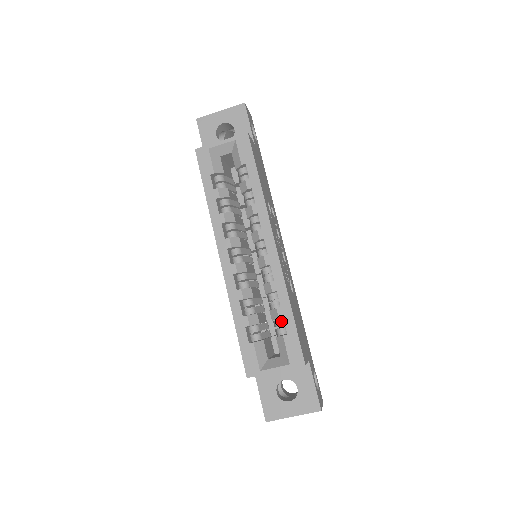
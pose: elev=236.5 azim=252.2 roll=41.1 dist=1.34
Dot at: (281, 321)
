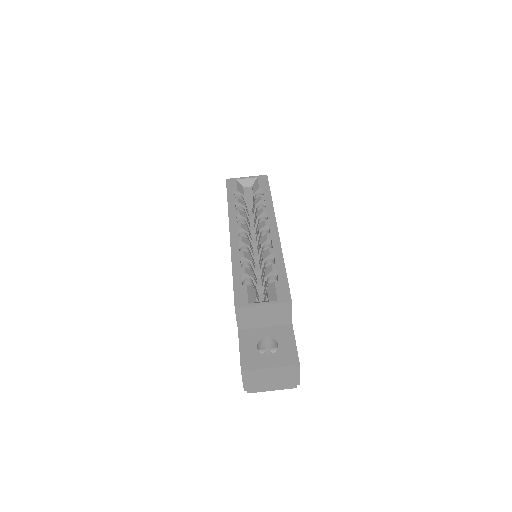
Dot at: (274, 277)
